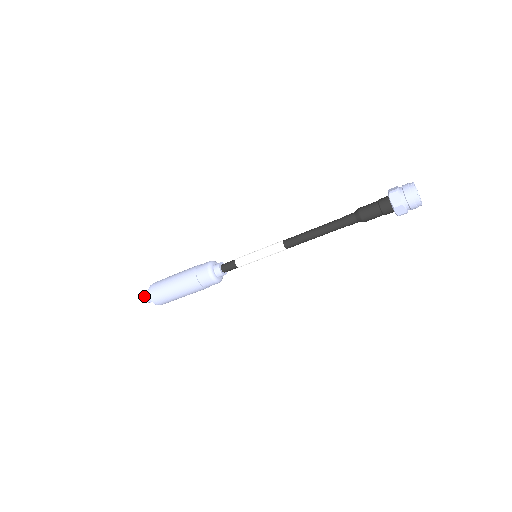
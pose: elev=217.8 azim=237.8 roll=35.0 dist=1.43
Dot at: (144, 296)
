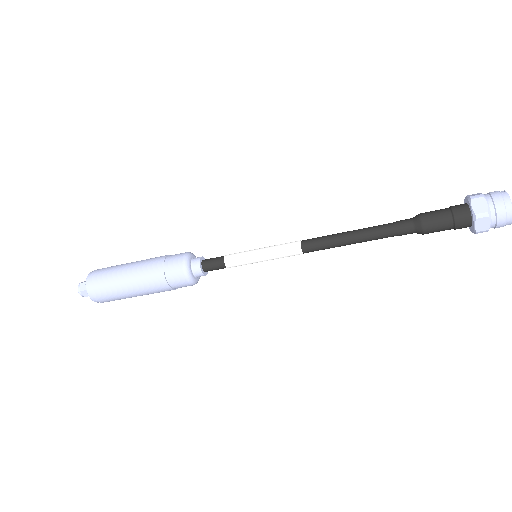
Dot at: (78, 285)
